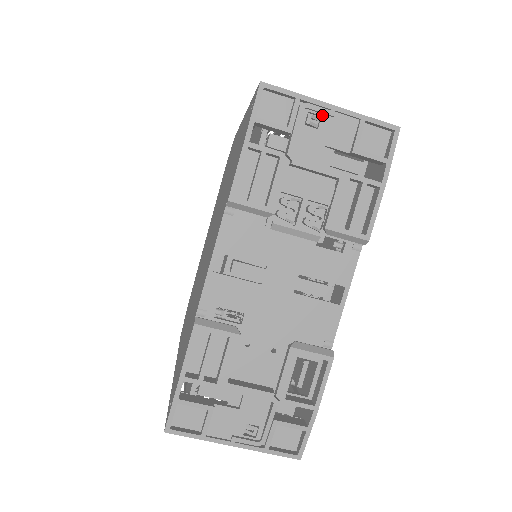
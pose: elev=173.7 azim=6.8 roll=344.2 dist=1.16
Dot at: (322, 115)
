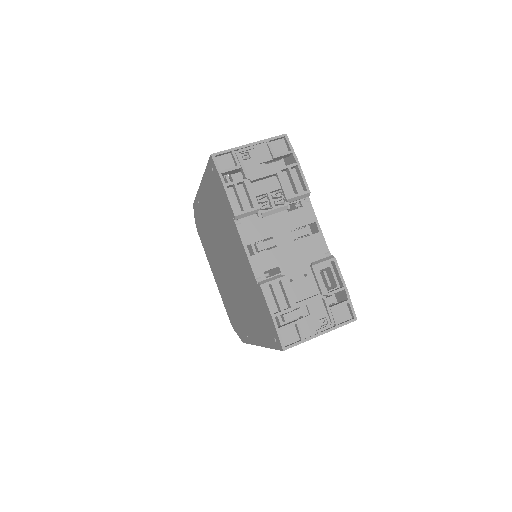
Dot at: (248, 151)
